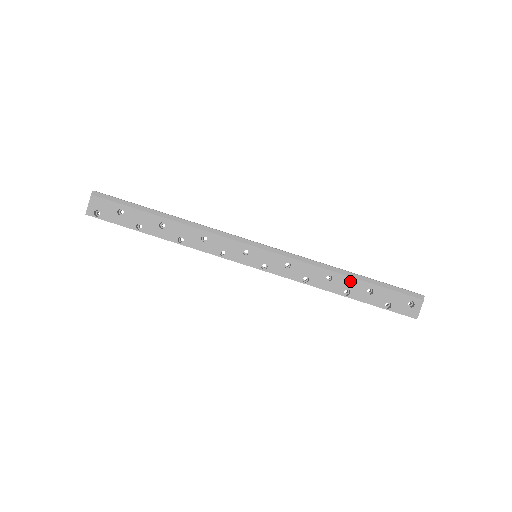
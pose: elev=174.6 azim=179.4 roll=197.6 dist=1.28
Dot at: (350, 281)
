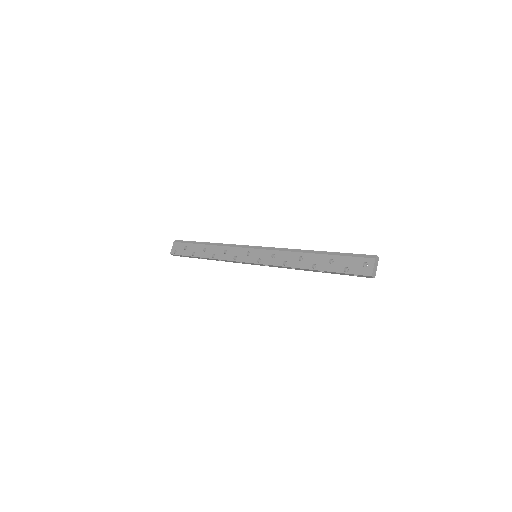
Dot at: (316, 257)
